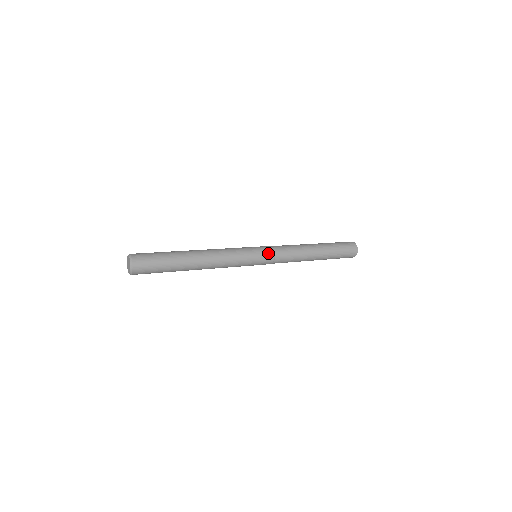
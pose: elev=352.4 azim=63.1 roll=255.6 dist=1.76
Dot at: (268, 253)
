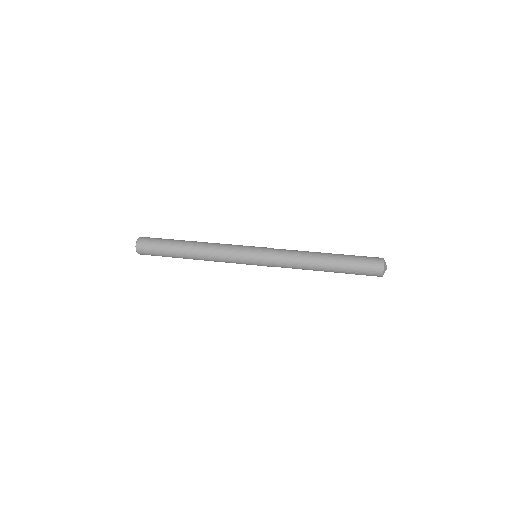
Dot at: (263, 264)
